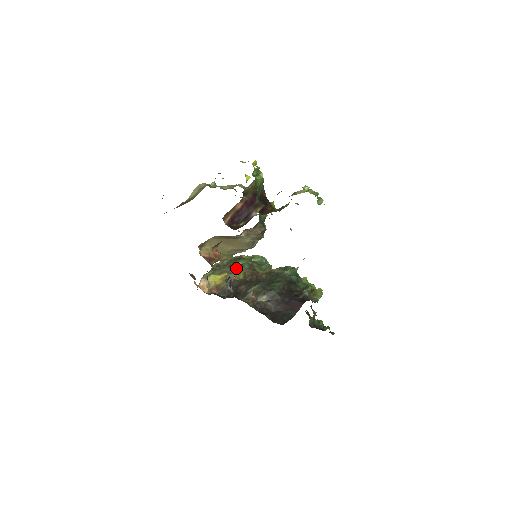
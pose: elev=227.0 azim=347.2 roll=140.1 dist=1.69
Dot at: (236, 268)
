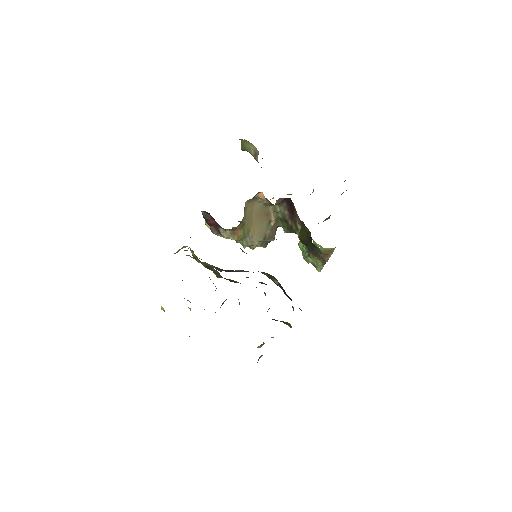
Dot at: (209, 266)
